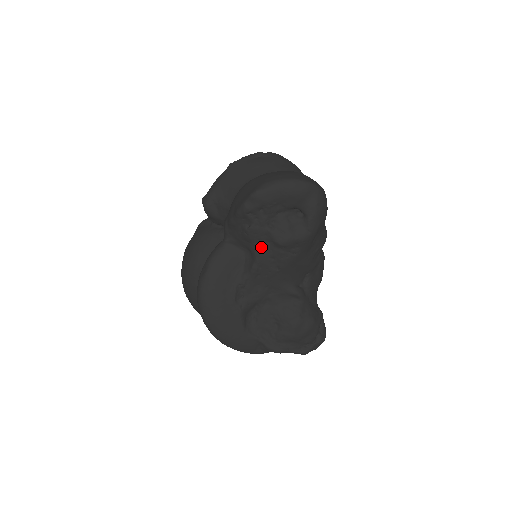
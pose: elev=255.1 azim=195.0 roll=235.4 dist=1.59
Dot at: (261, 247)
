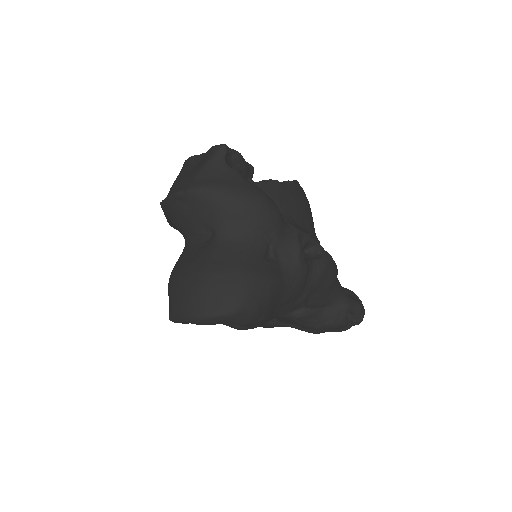
Dot at: occluded
